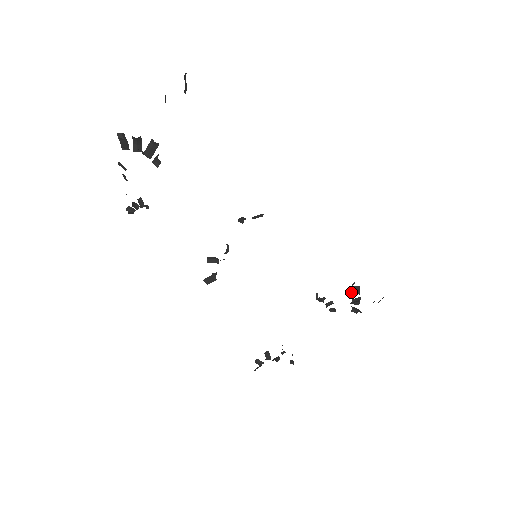
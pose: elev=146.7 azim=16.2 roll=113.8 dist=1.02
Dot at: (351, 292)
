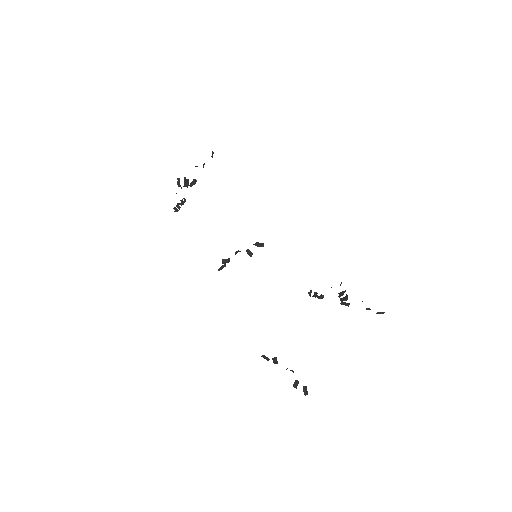
Dot at: (340, 298)
